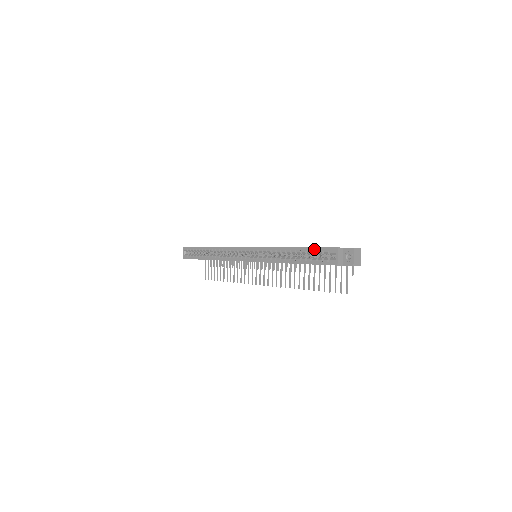
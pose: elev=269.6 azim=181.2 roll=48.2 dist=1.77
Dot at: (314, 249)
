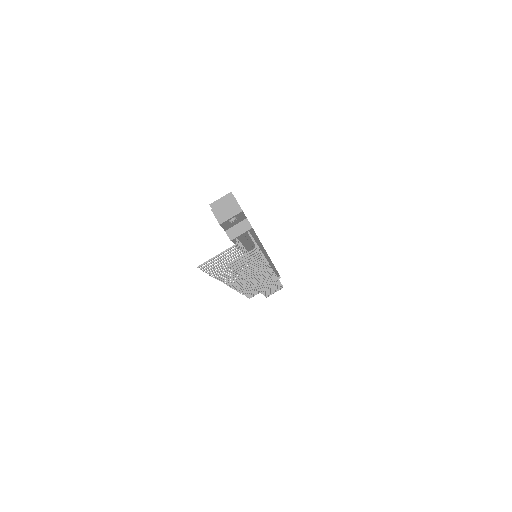
Dot at: occluded
